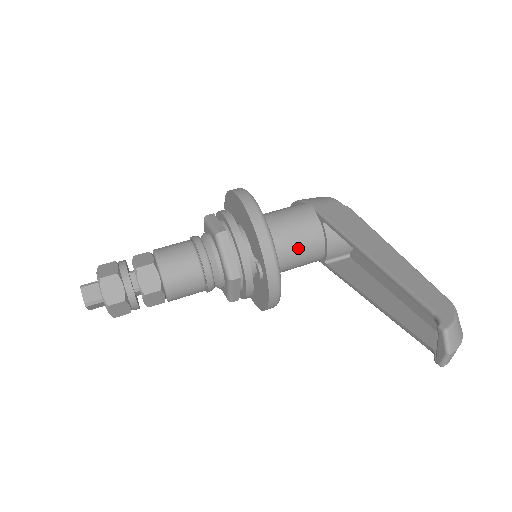
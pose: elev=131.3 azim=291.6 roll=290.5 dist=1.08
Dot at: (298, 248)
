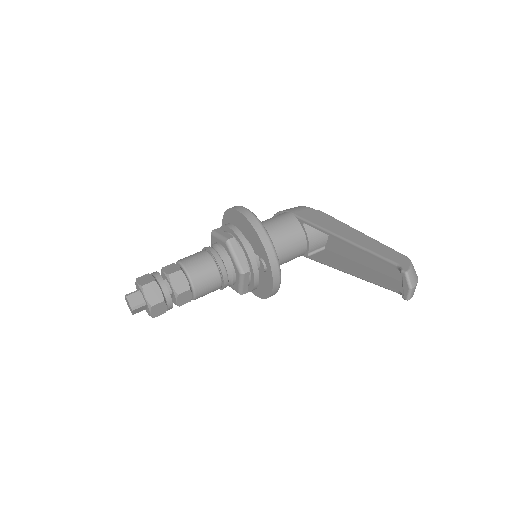
Dot at: (287, 245)
